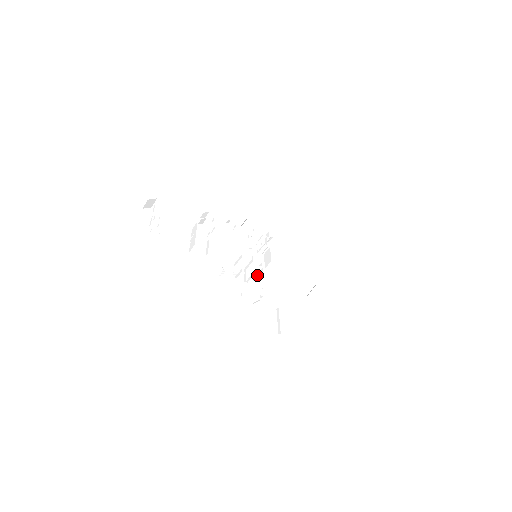
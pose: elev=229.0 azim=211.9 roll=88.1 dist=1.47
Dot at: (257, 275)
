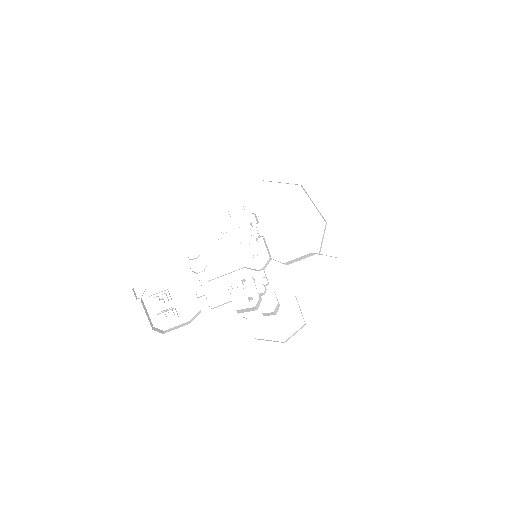
Dot at: (265, 288)
